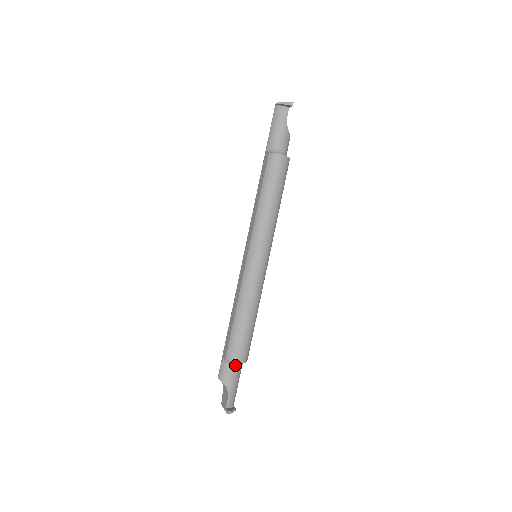
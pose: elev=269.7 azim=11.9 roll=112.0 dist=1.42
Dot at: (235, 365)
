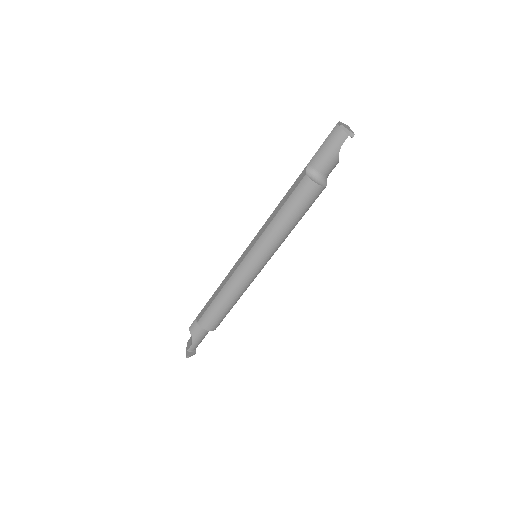
Dot at: occluded
